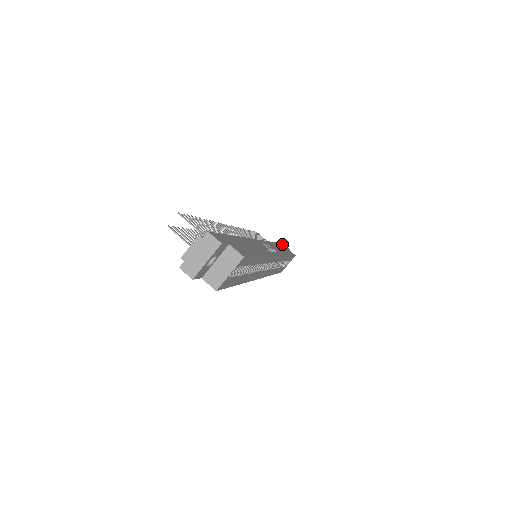
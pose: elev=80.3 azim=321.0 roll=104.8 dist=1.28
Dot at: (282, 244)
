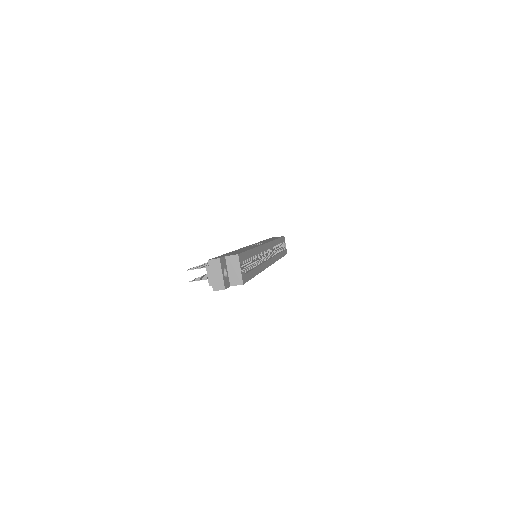
Dot at: occluded
